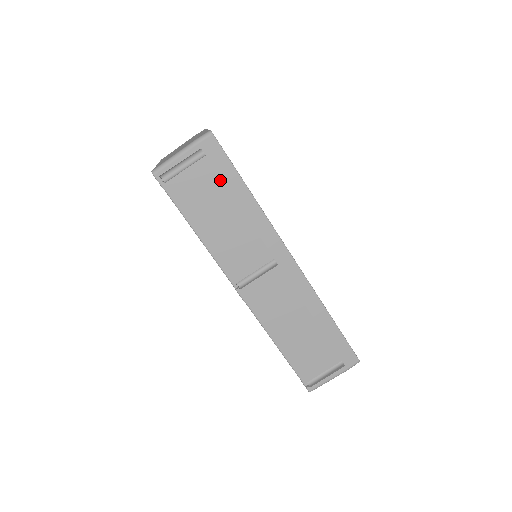
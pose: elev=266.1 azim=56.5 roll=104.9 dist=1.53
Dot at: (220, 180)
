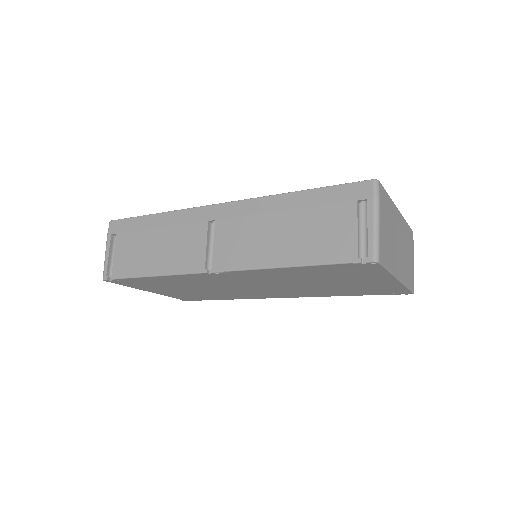
Dot at: (134, 233)
